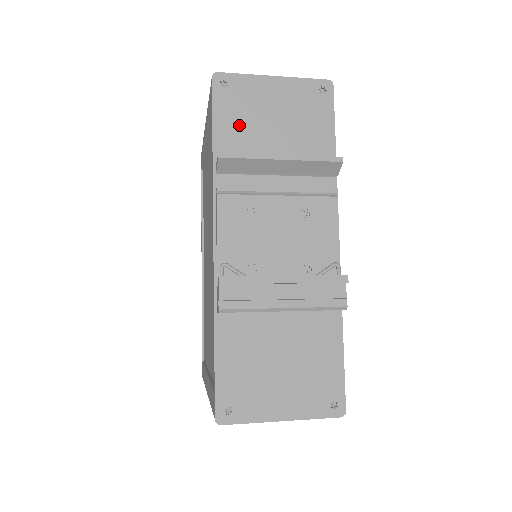
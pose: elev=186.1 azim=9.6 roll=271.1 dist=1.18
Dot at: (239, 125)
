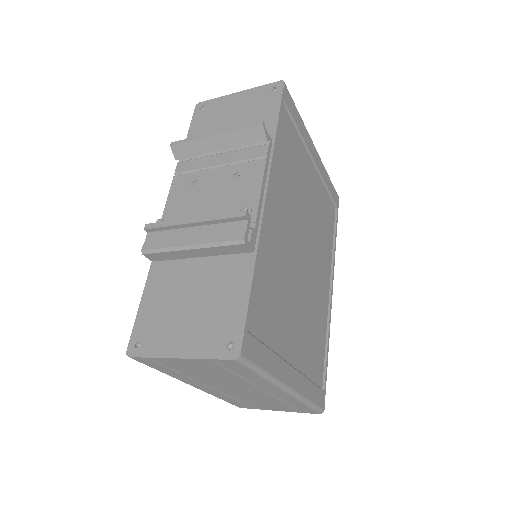
Dot at: (205, 130)
